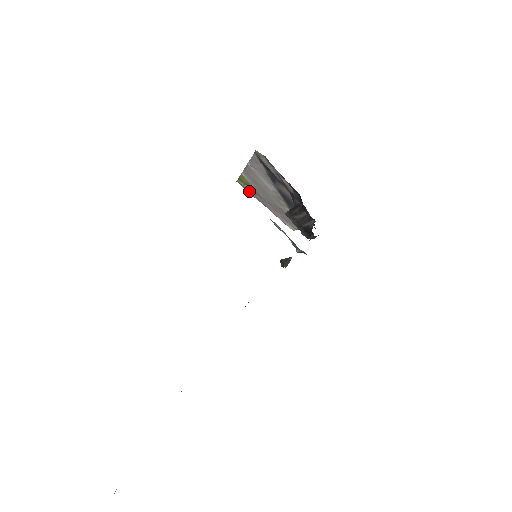
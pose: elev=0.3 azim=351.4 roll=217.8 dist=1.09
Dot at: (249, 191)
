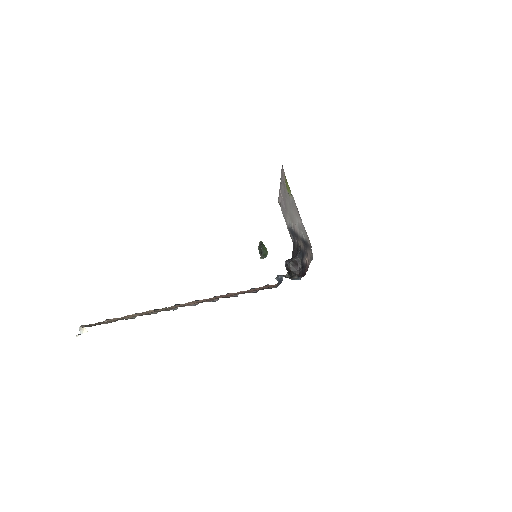
Dot at: (282, 176)
